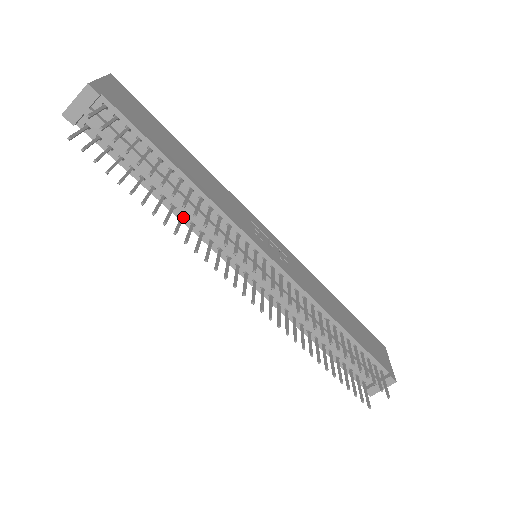
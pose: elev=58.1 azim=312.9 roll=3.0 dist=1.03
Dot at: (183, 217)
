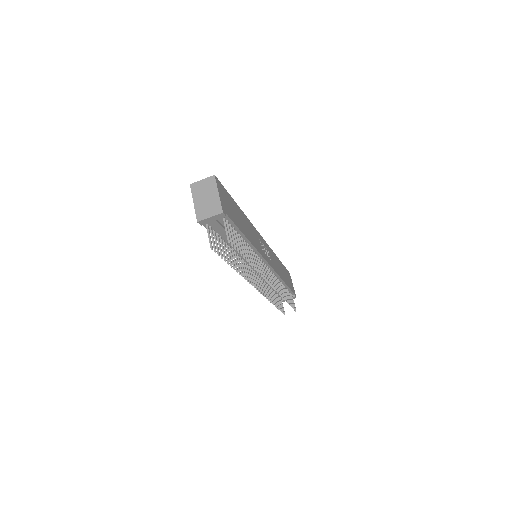
Dot at: occluded
